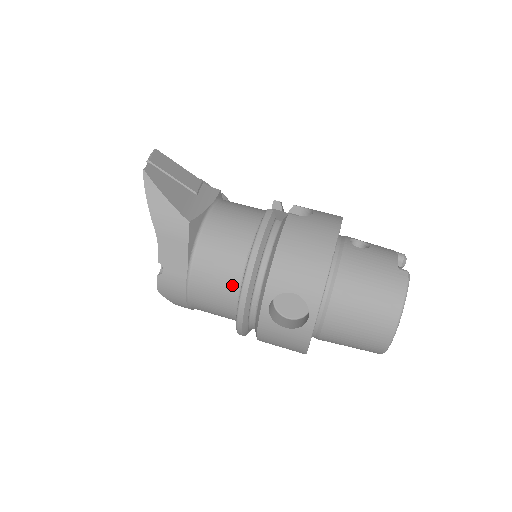
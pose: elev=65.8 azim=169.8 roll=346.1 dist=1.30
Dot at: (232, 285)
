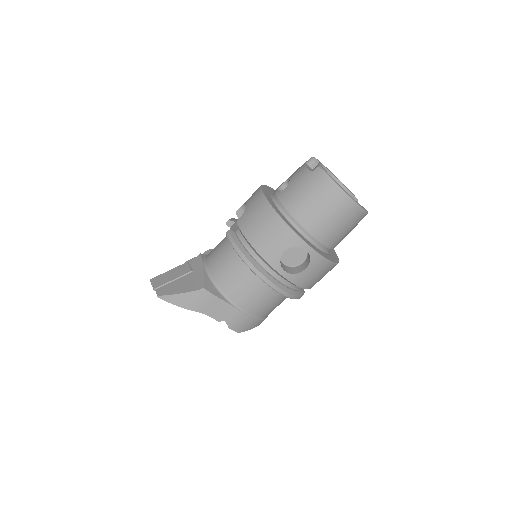
Dot at: (260, 285)
